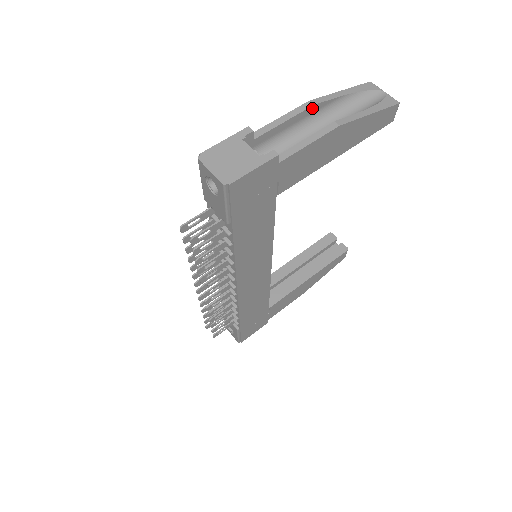
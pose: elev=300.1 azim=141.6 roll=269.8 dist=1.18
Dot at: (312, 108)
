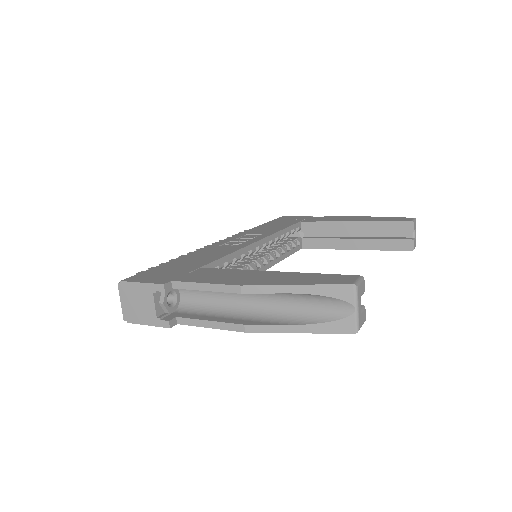
Dot at: (241, 292)
